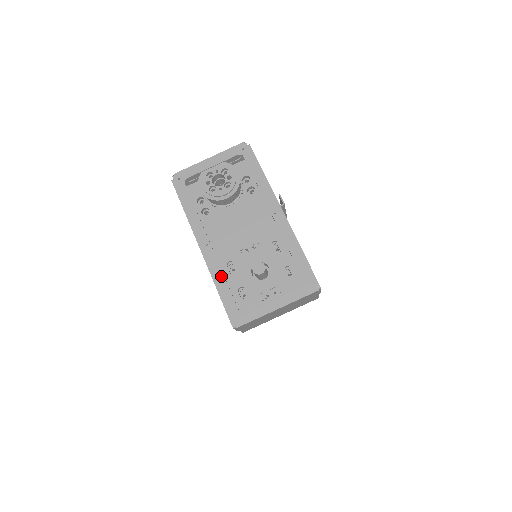
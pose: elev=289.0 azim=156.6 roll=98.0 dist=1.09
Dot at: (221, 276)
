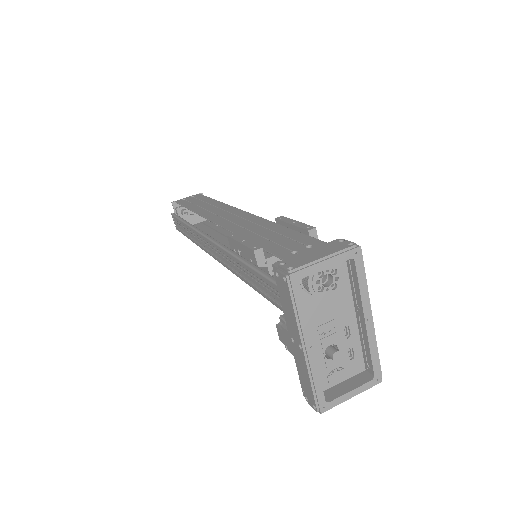
Dot at: (317, 373)
